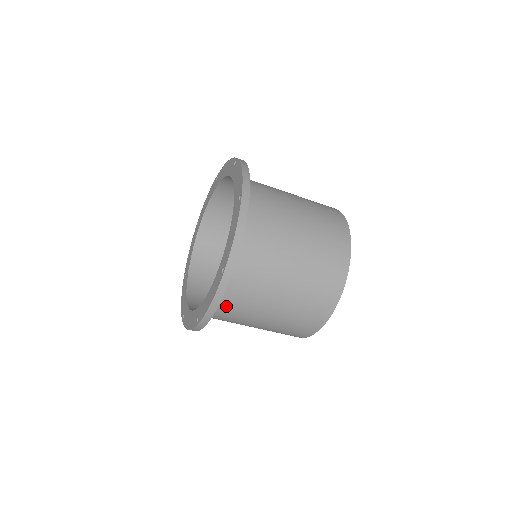
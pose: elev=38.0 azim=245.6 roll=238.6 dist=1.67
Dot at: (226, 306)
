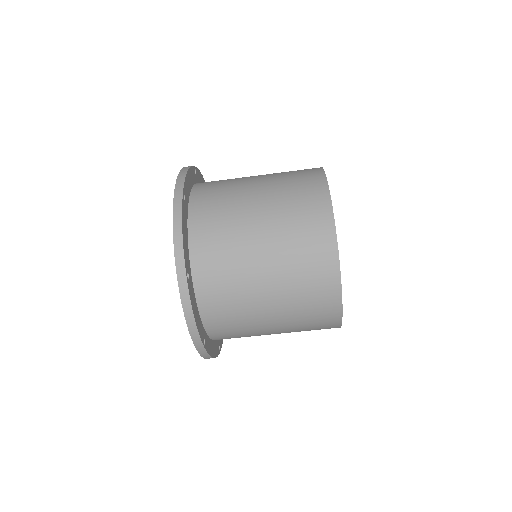
Dot at: (206, 251)
